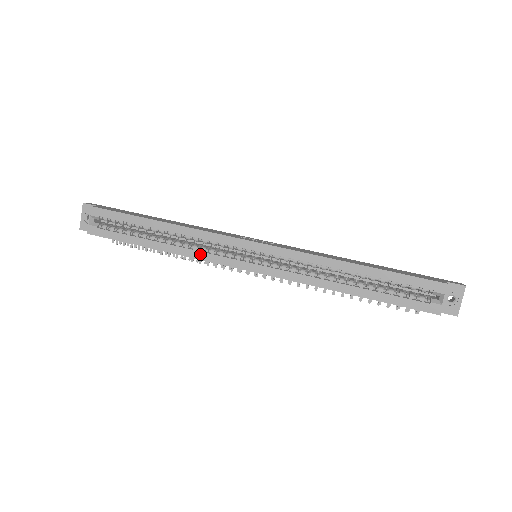
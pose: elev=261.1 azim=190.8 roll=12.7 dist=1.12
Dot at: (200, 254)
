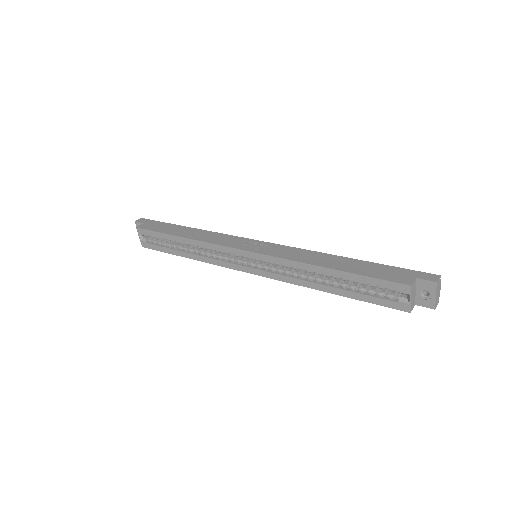
Dot at: (213, 260)
